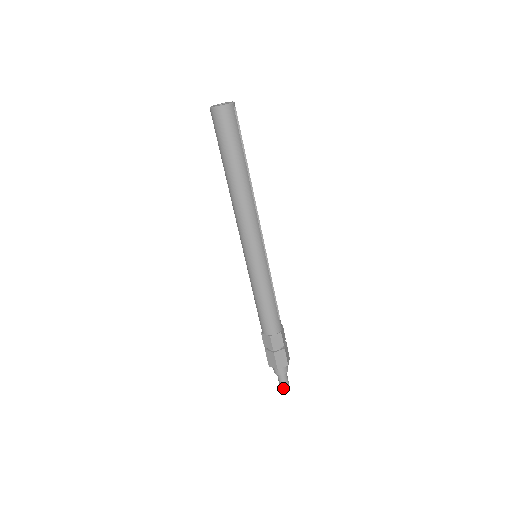
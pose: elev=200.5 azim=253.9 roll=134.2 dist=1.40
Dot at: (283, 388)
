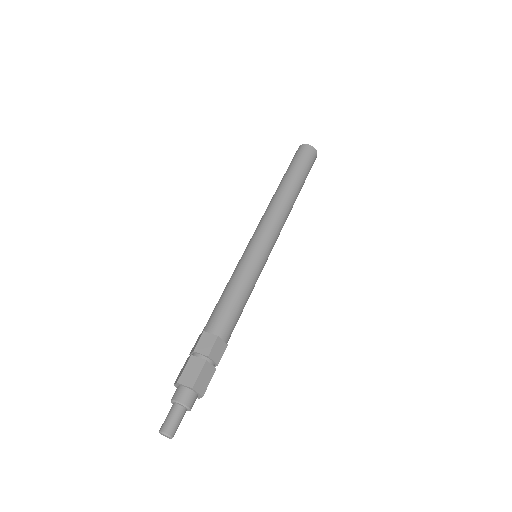
Dot at: (167, 432)
